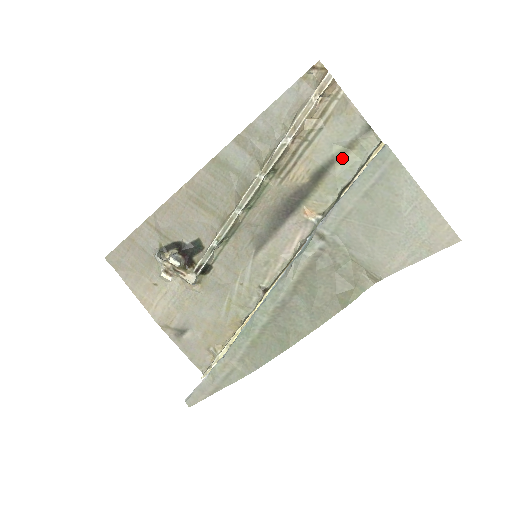
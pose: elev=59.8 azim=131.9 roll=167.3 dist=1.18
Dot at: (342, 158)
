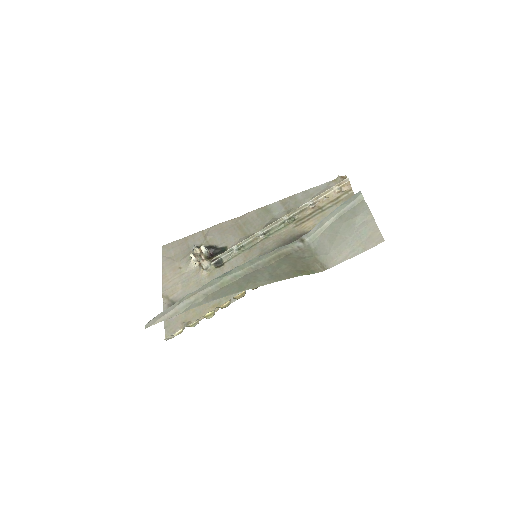
Dot at: occluded
